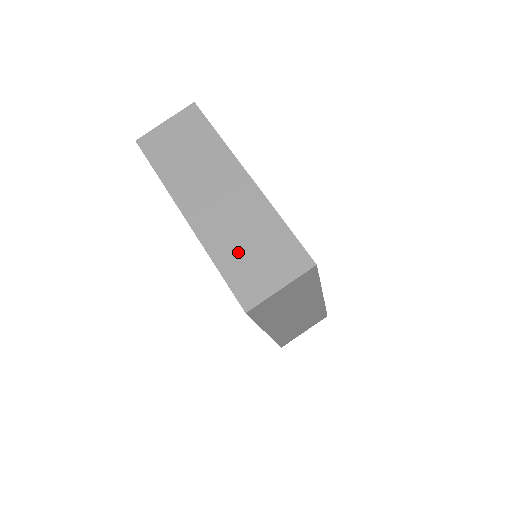
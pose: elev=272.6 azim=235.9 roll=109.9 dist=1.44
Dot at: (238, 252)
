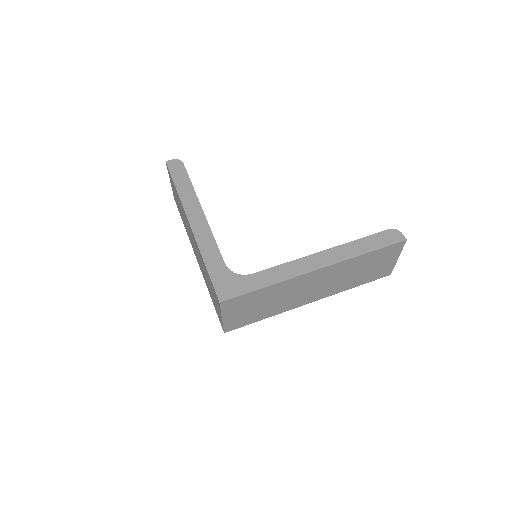
Dot at: (209, 287)
